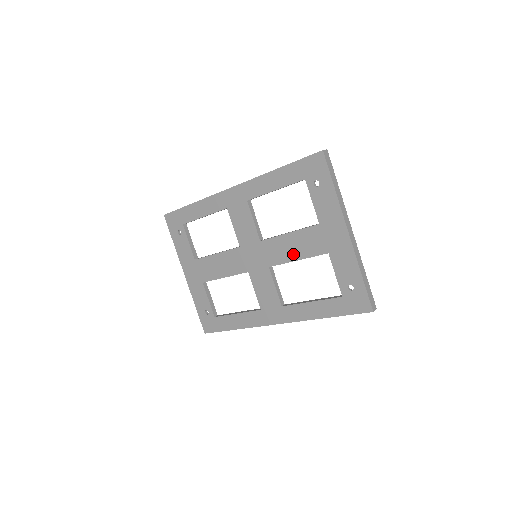
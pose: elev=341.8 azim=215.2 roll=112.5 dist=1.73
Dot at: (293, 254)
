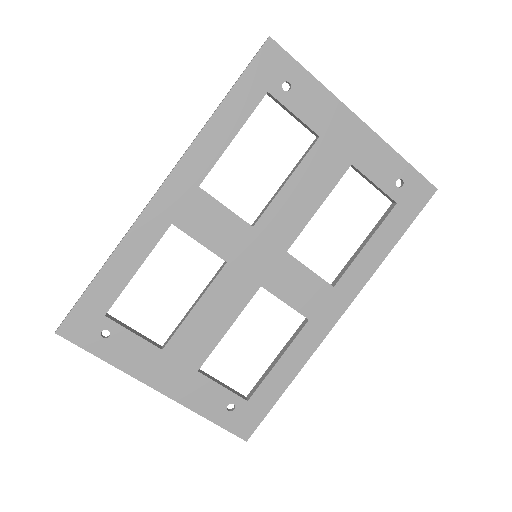
Dot at: (309, 204)
